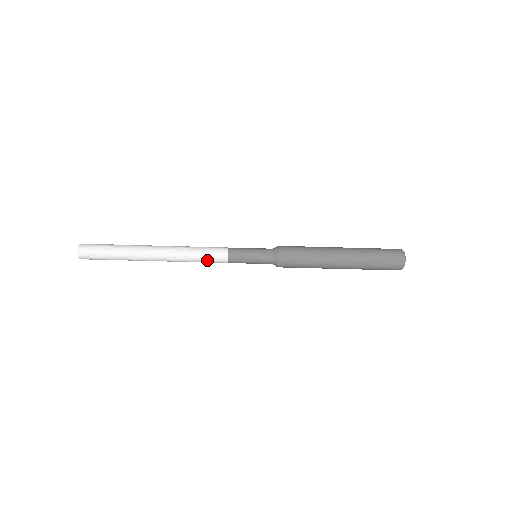
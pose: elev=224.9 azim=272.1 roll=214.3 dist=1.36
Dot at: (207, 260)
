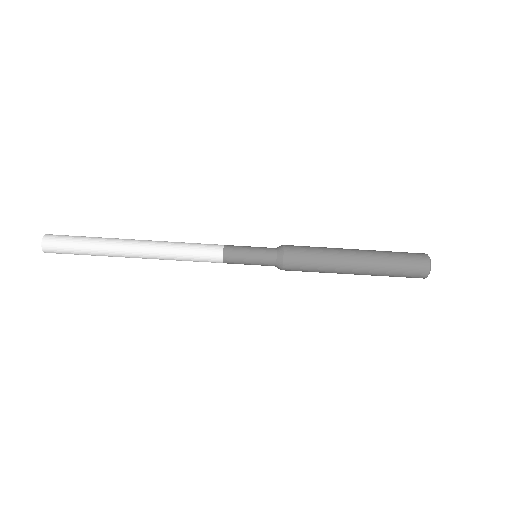
Dot at: (198, 258)
